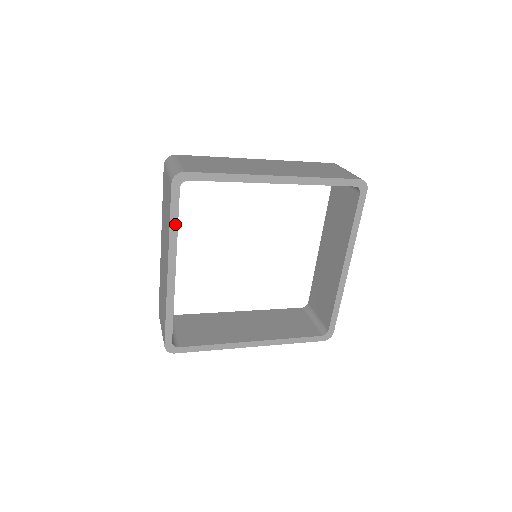
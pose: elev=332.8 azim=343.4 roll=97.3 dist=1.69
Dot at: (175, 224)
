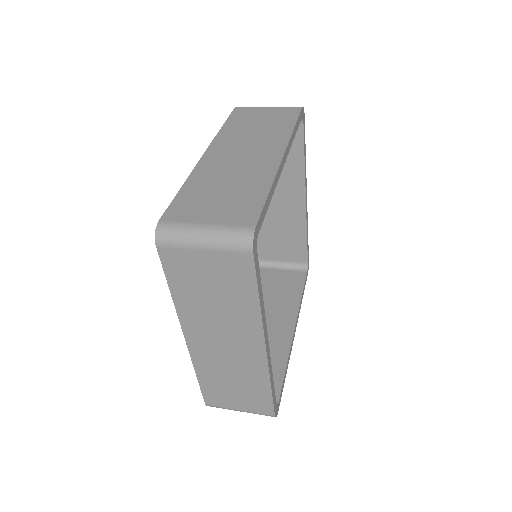
Dot at: (261, 294)
